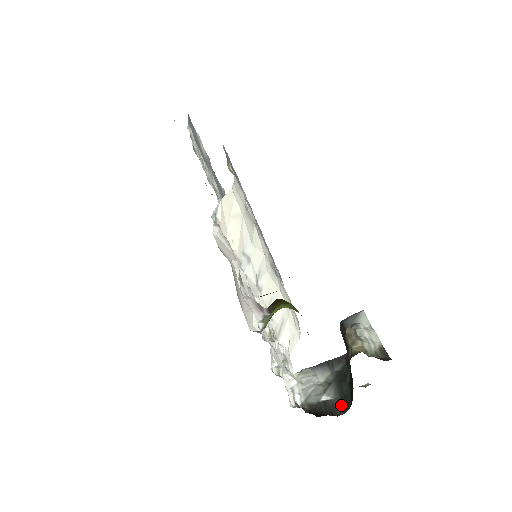
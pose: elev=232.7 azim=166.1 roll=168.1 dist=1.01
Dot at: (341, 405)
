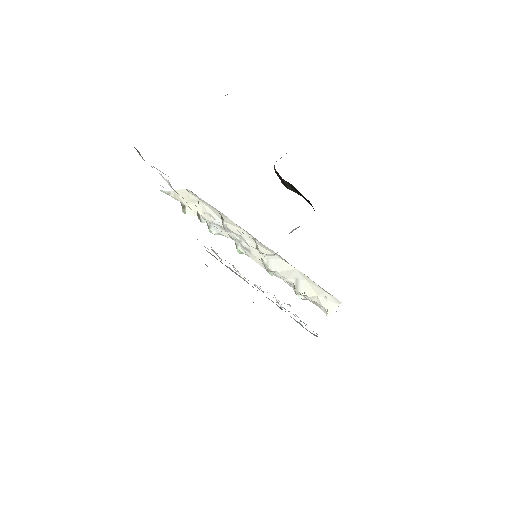
Dot at: occluded
